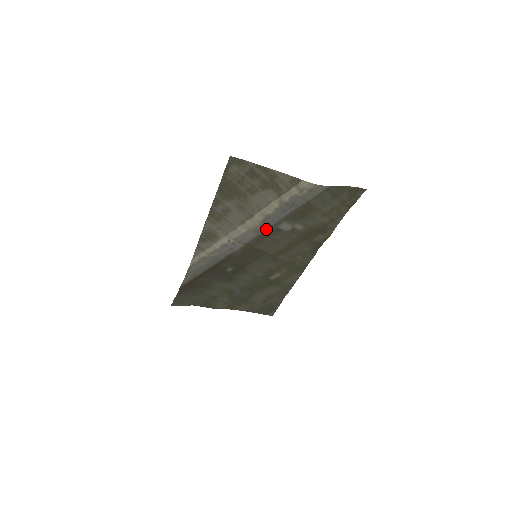
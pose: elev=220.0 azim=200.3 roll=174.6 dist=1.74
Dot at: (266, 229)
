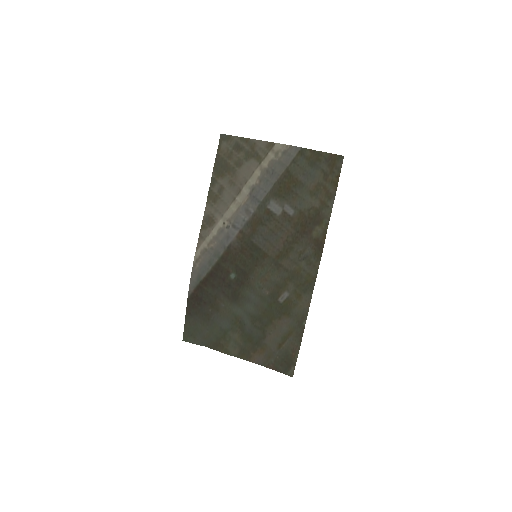
Dot at: (256, 209)
